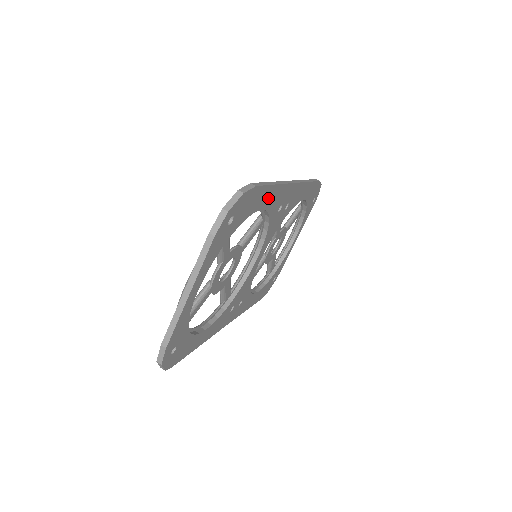
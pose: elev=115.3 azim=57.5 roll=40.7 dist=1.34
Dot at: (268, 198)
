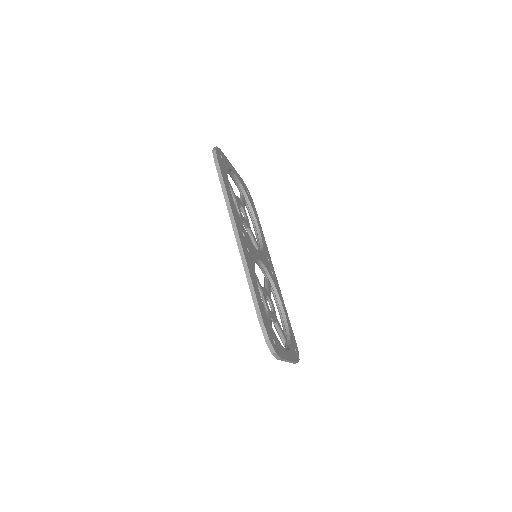
Dot at: (256, 287)
